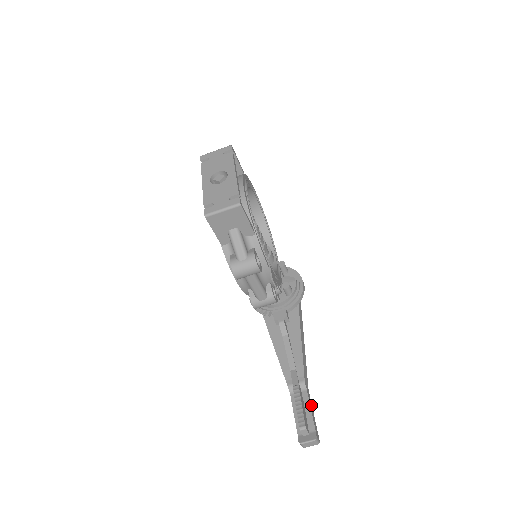
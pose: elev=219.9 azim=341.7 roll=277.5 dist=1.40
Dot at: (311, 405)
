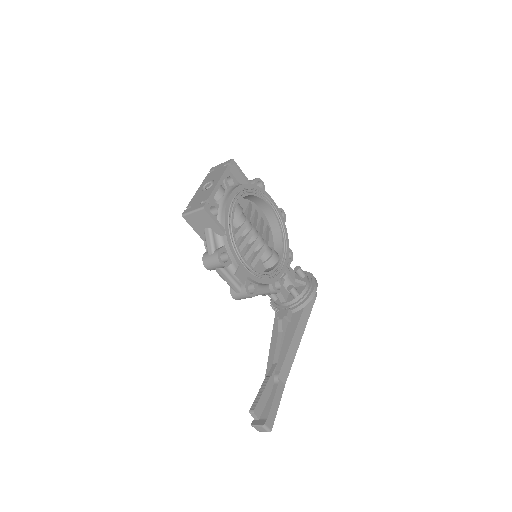
Dot at: (279, 398)
